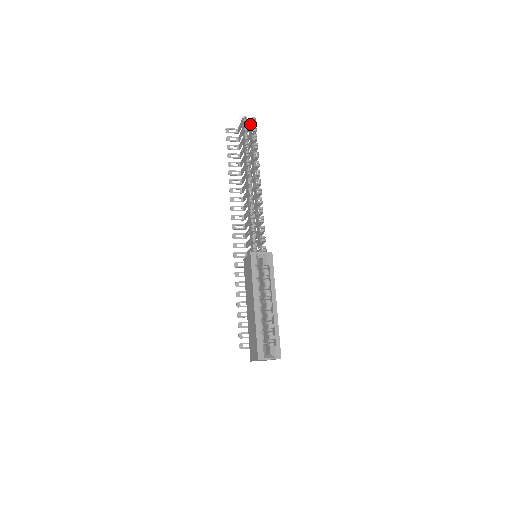
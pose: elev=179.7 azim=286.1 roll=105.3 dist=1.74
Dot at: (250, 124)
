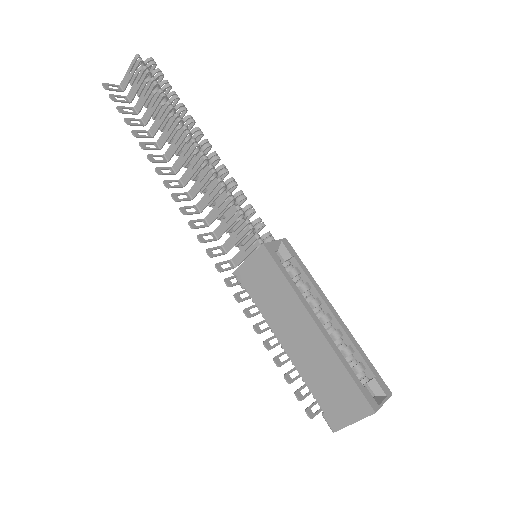
Dot at: occluded
